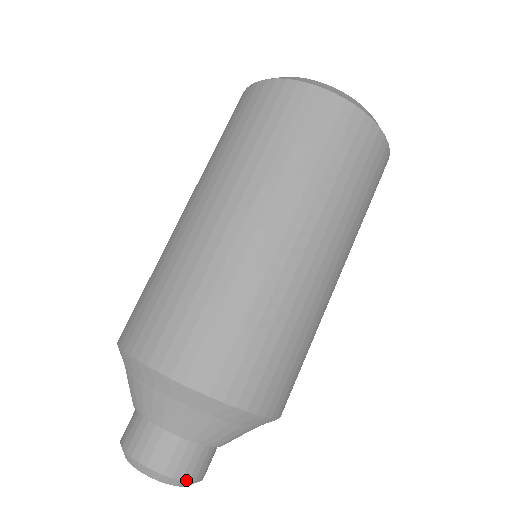
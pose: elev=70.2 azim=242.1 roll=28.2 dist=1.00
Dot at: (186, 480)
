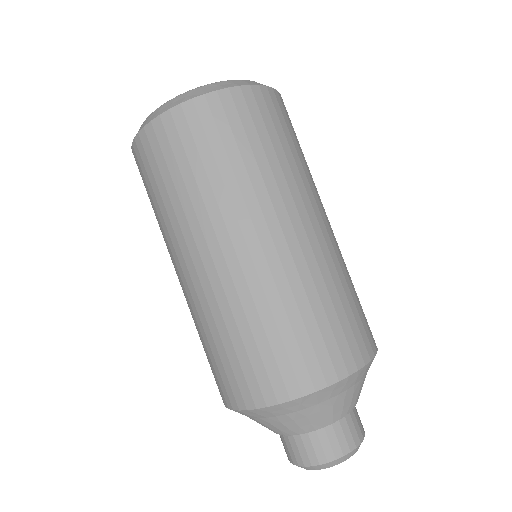
Dot at: (354, 448)
